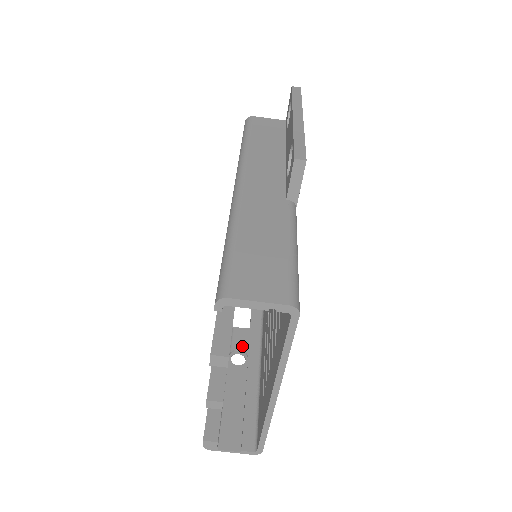
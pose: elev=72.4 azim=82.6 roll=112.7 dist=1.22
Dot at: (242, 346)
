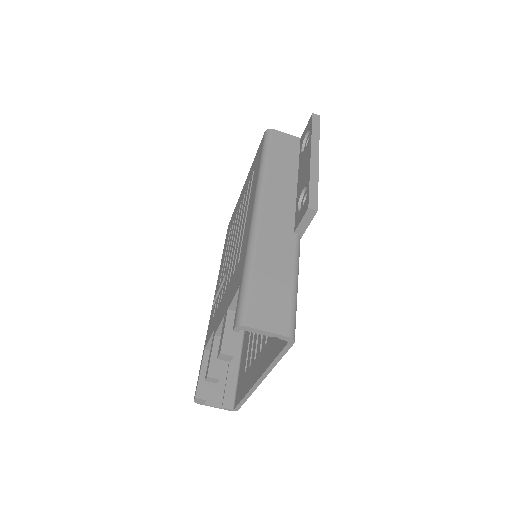
Dot at: occluded
